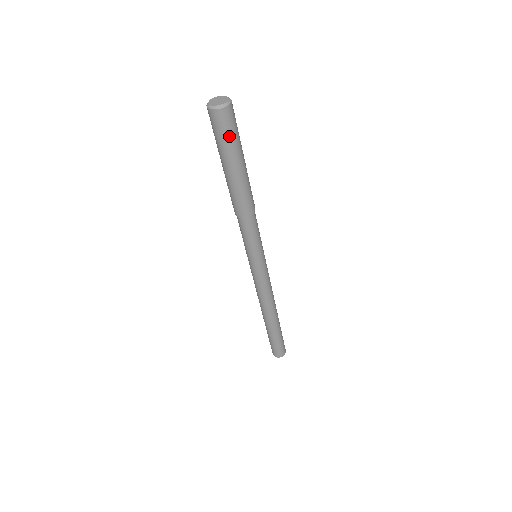
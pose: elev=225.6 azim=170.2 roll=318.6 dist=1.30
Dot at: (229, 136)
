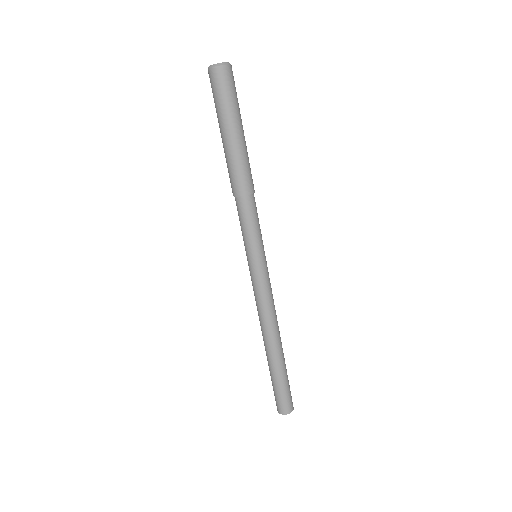
Dot at: (231, 96)
